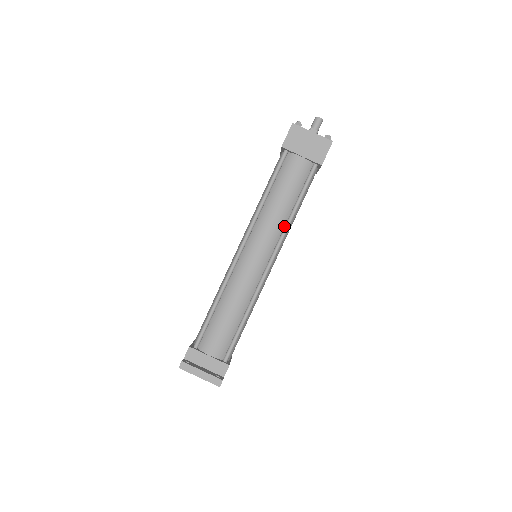
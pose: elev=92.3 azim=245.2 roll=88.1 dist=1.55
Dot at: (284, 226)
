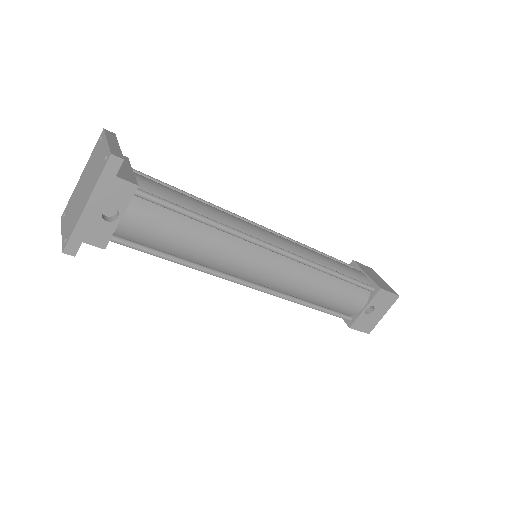
Dot at: occluded
